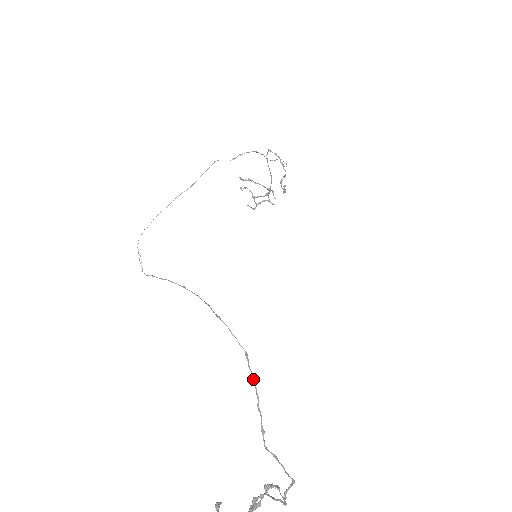
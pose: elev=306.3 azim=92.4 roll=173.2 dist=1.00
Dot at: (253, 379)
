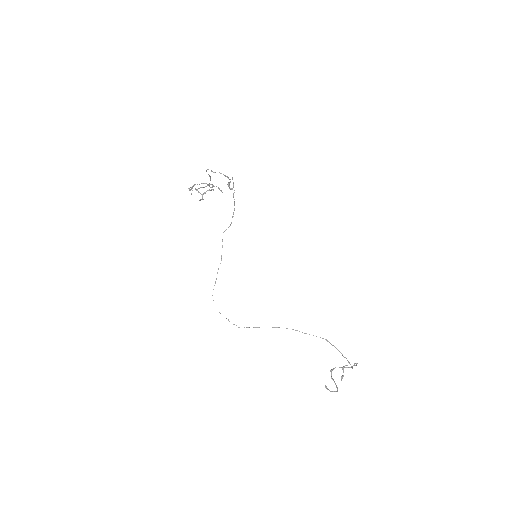
Dot at: (336, 348)
